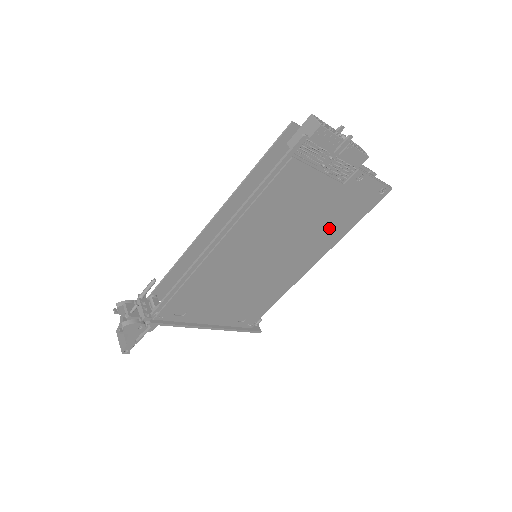
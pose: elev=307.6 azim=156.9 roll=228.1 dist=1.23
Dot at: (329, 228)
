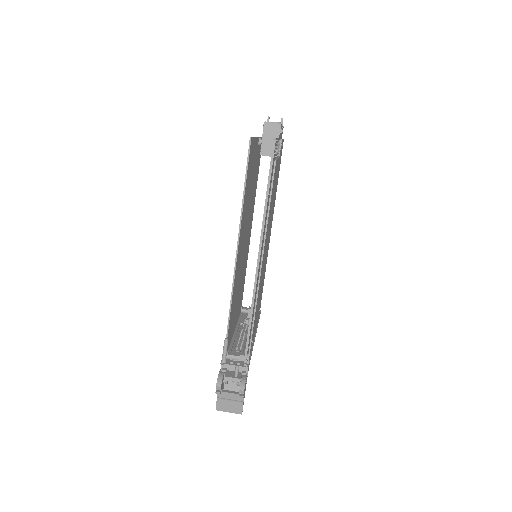
Dot at: occluded
